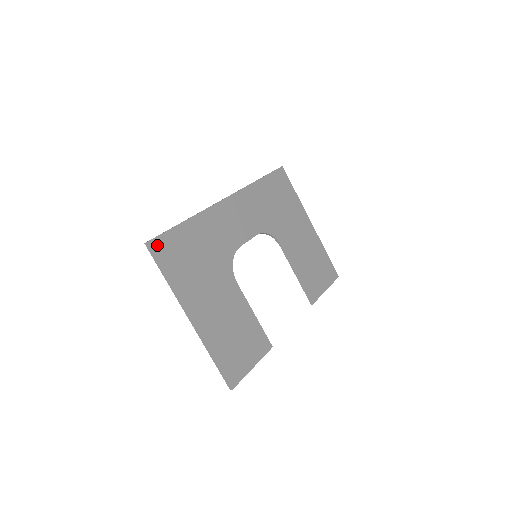
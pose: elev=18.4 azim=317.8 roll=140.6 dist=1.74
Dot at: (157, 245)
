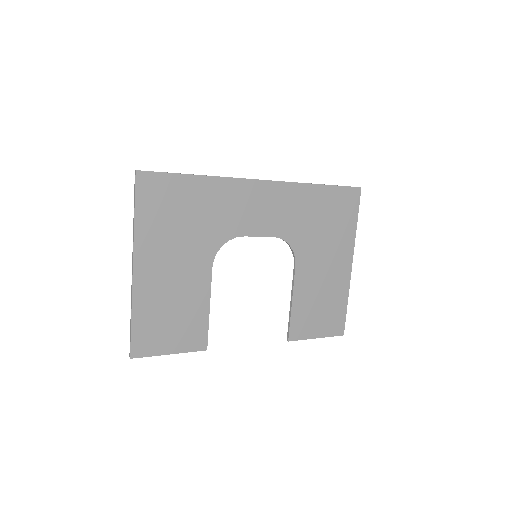
Dot at: (147, 180)
